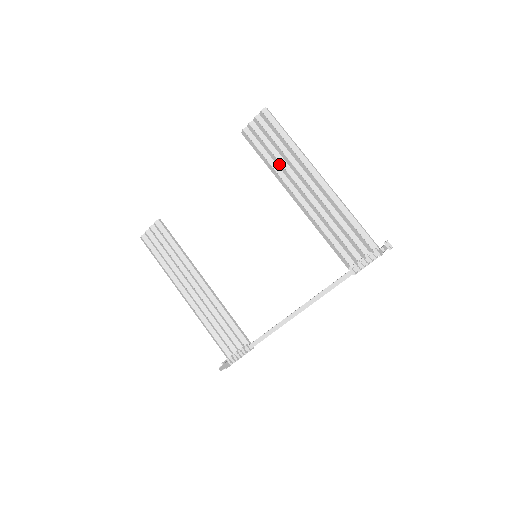
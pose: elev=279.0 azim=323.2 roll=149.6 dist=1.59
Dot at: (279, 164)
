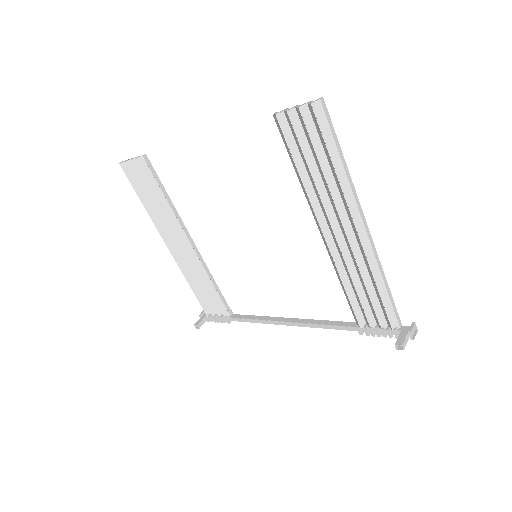
Dot at: (314, 186)
